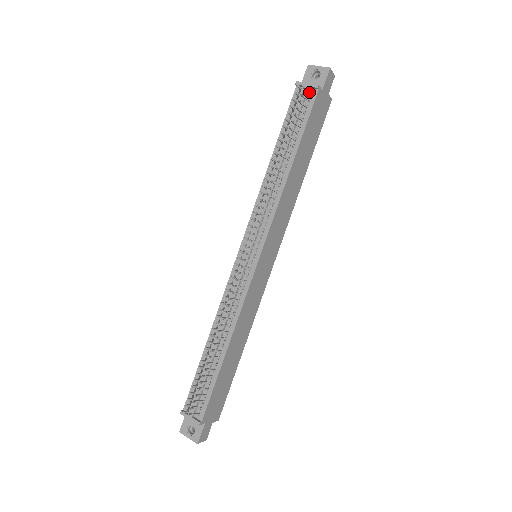
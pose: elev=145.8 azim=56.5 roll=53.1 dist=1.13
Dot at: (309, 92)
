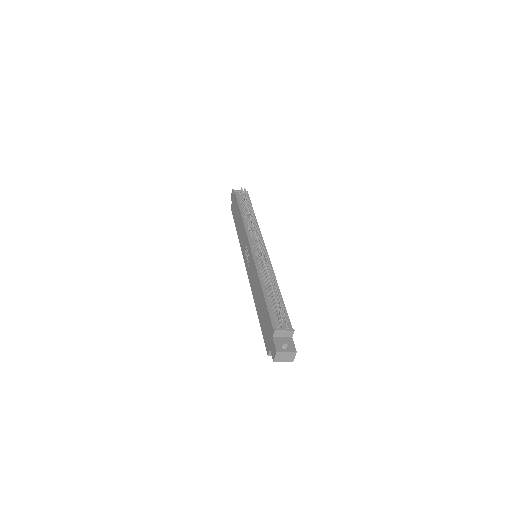
Dot at: occluded
